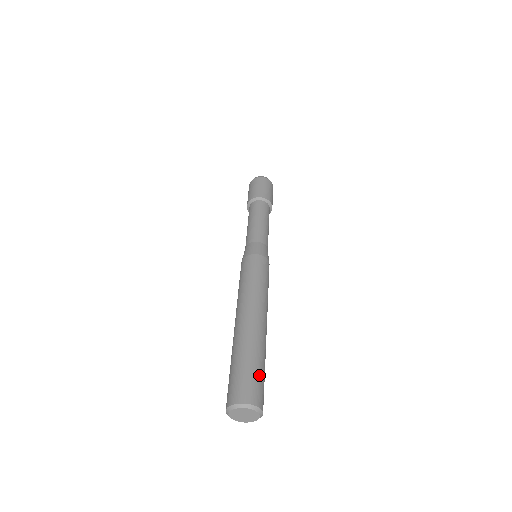
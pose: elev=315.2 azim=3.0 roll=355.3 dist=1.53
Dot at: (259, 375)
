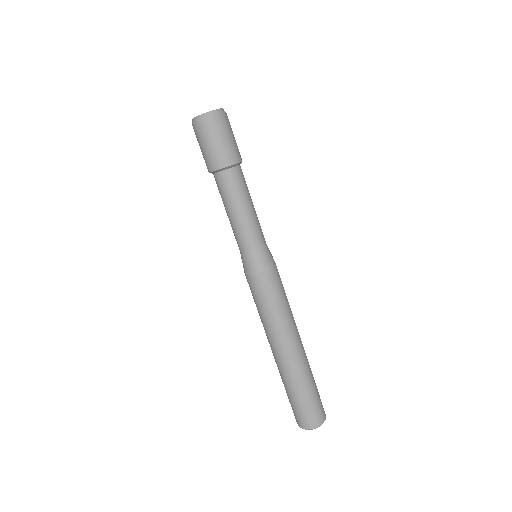
Dot at: (317, 396)
